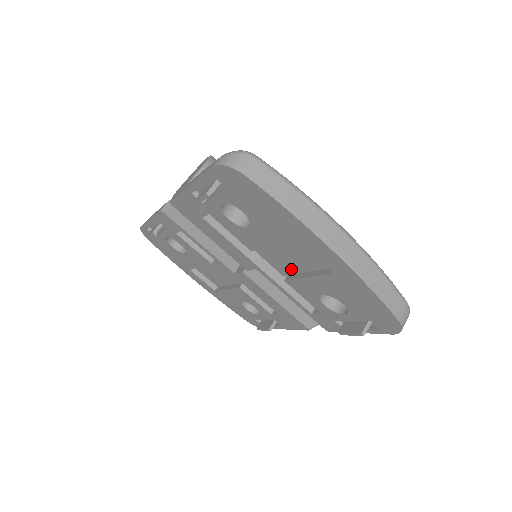
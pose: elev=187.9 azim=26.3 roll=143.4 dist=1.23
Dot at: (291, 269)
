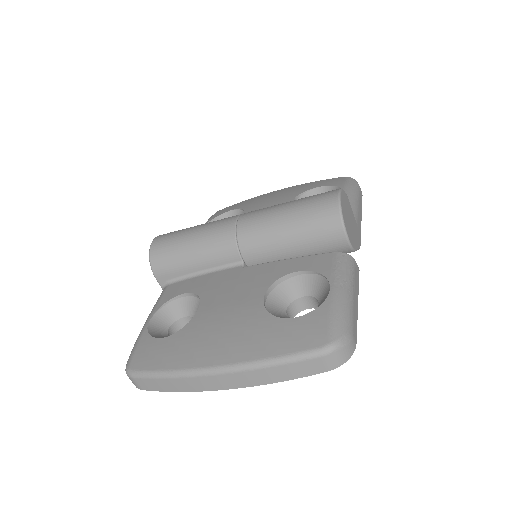
Dot at: occluded
